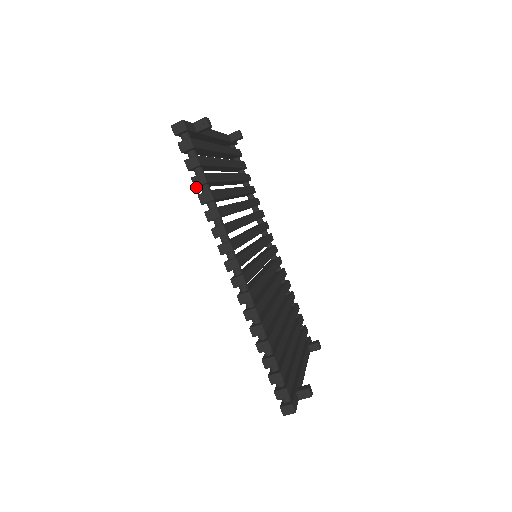
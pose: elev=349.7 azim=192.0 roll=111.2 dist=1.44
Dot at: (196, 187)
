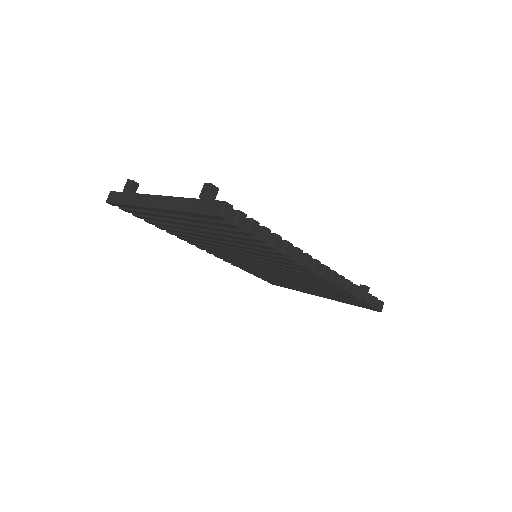
Dot at: (265, 243)
